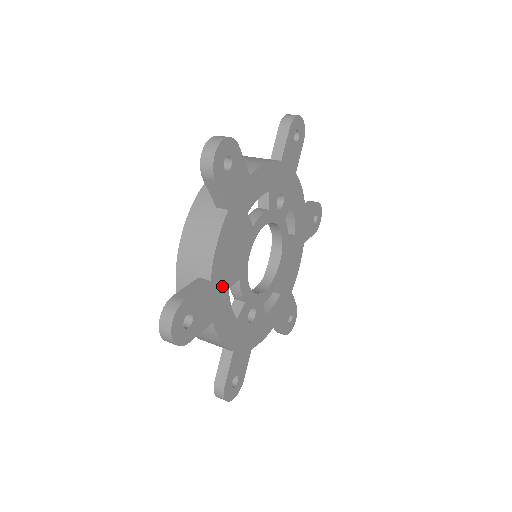
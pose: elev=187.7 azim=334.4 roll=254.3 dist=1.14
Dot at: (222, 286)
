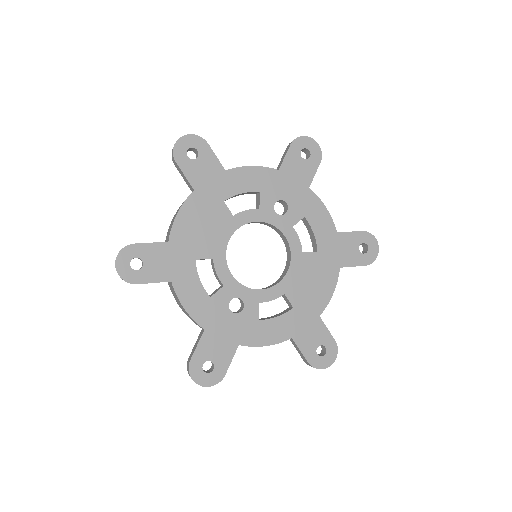
Dot at: (185, 254)
